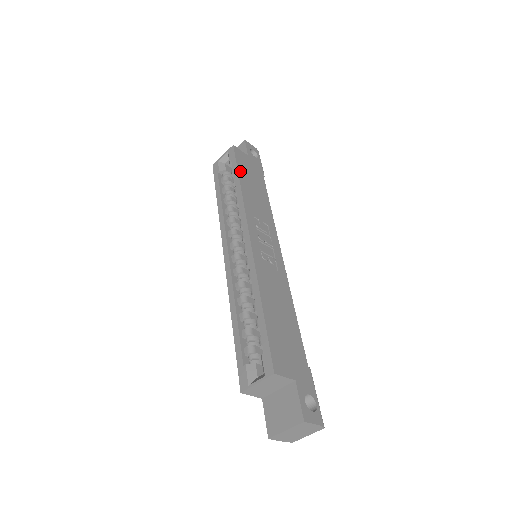
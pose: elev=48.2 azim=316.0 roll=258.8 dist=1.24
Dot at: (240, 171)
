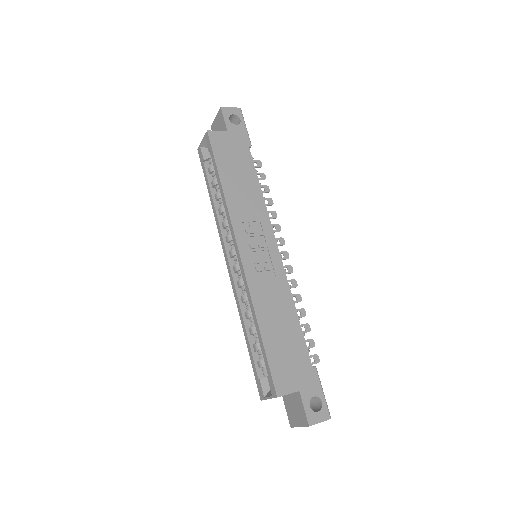
Dot at: (220, 166)
